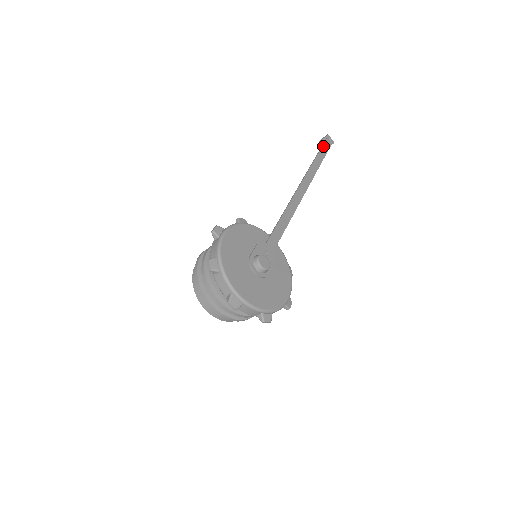
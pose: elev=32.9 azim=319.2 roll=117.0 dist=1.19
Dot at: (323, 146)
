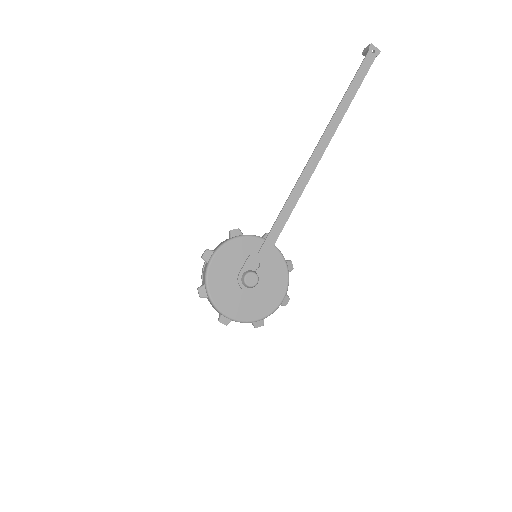
Dot at: (359, 70)
